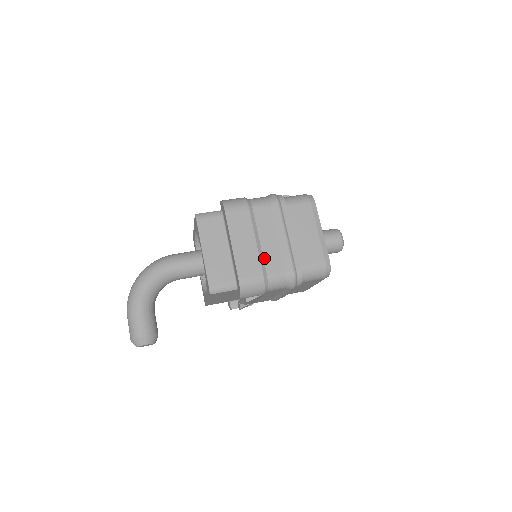
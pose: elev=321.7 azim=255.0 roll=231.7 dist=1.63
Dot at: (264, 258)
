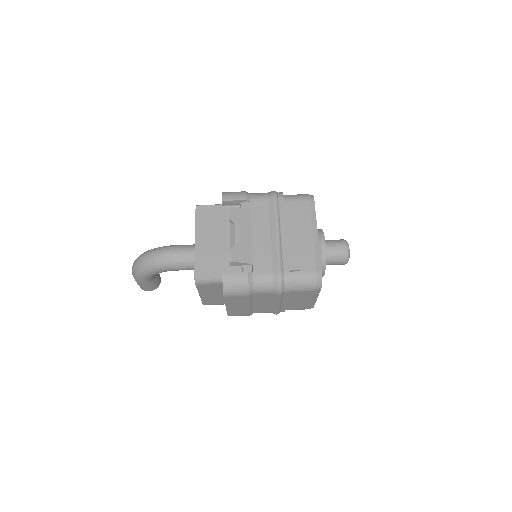
Dot at: (254, 309)
